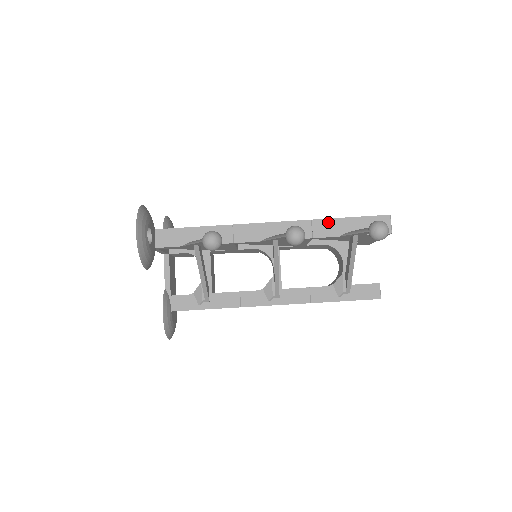
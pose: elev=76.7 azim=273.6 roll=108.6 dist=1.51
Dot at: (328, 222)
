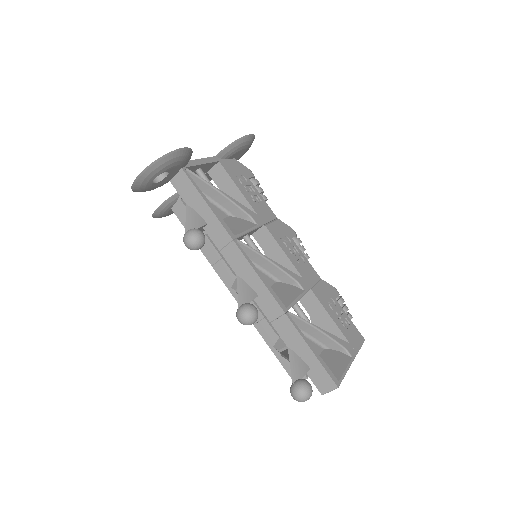
Dot at: (293, 330)
